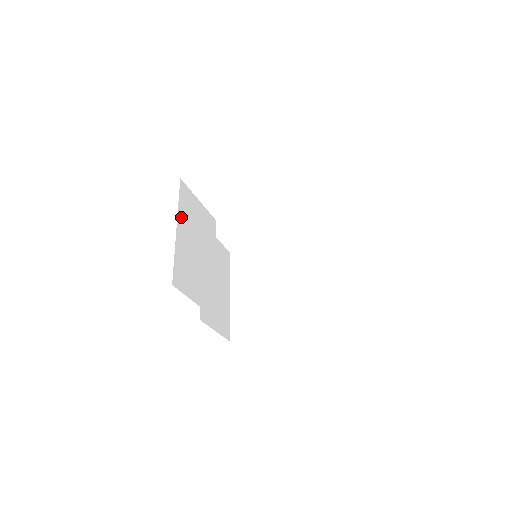
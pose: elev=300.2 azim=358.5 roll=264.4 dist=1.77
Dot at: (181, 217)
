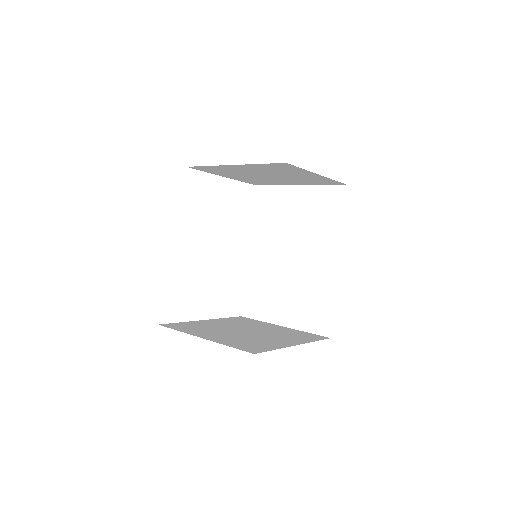
Dot at: occluded
